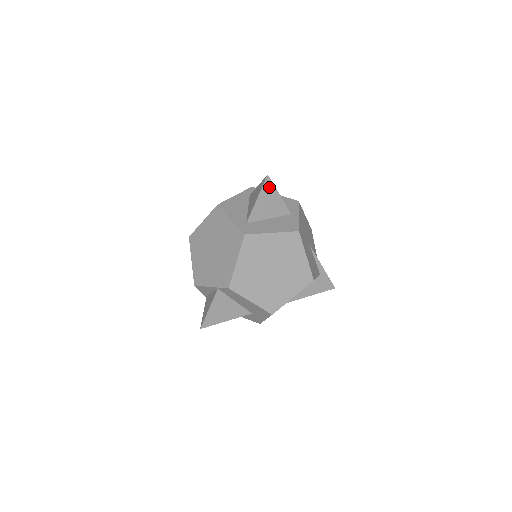
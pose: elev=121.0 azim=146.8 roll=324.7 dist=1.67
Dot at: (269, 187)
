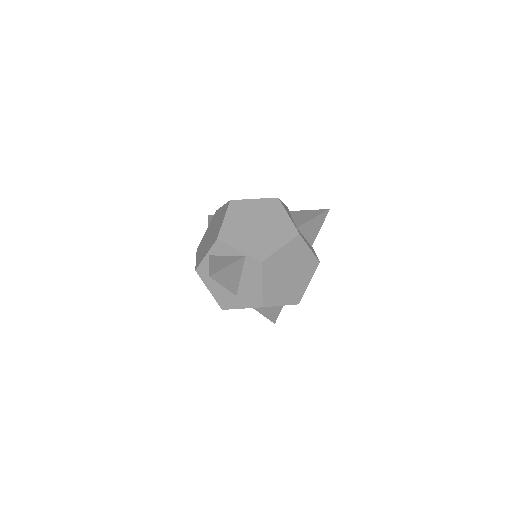
Dot at: (323, 217)
